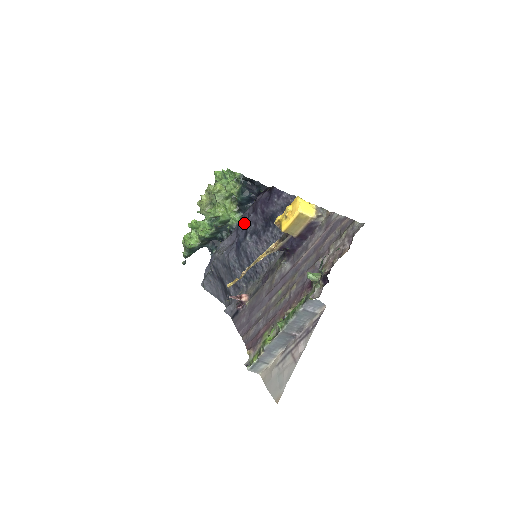
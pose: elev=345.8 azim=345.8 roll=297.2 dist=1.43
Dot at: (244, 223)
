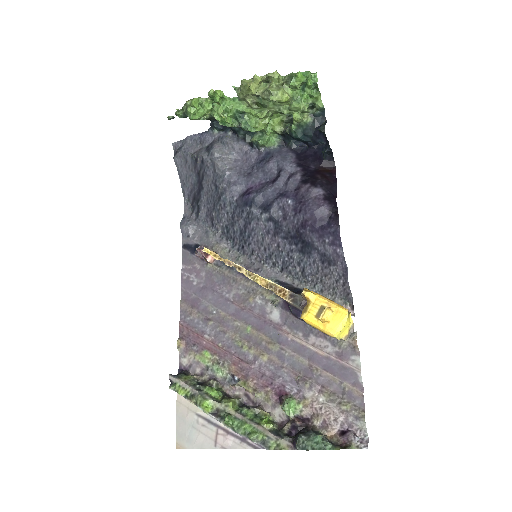
Dot at: (274, 184)
